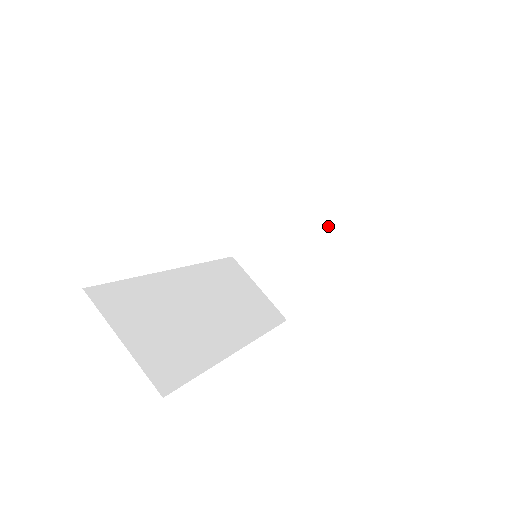
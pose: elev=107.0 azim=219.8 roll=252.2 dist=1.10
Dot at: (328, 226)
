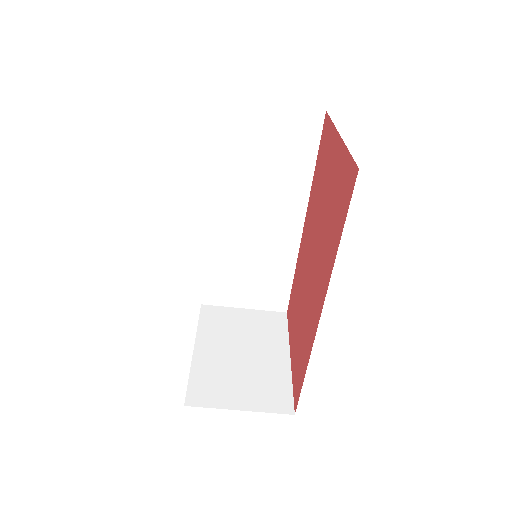
Dot at: occluded
